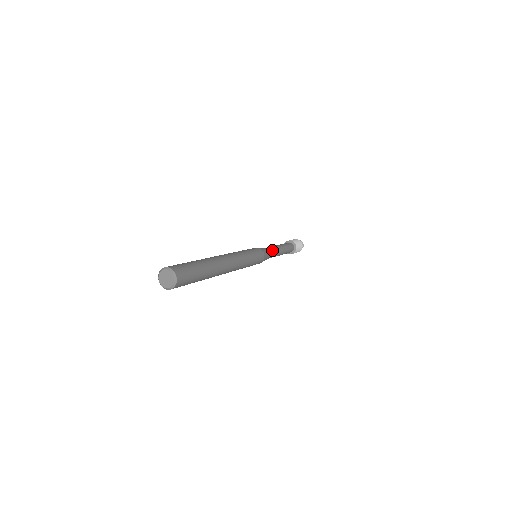
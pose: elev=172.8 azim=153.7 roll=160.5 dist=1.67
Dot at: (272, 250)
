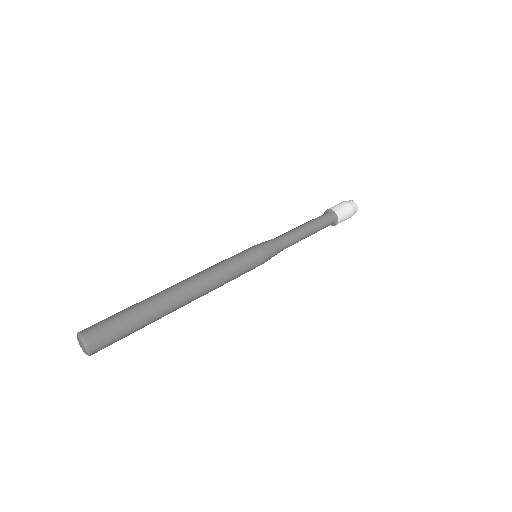
Dot at: (286, 247)
